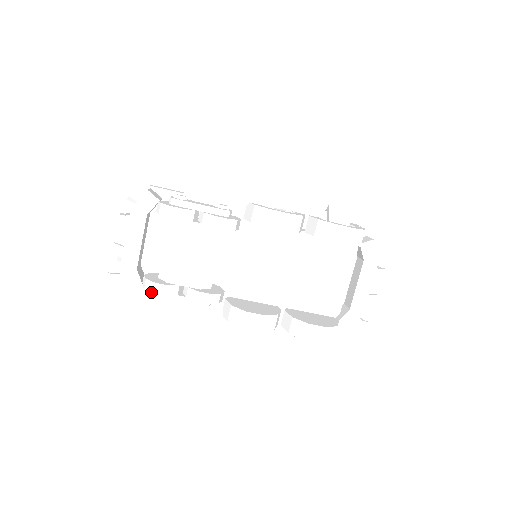
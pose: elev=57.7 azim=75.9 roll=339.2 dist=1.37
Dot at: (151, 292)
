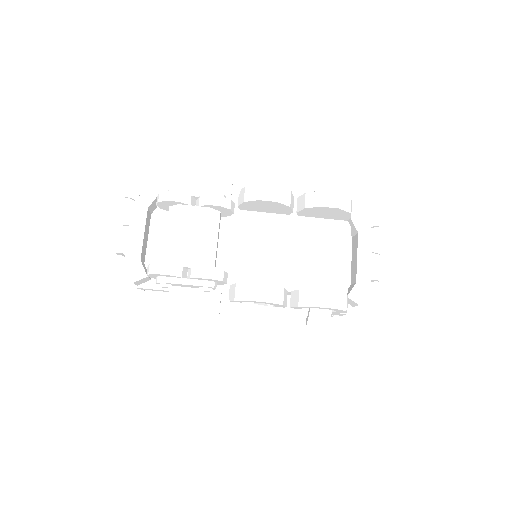
Dot at: (155, 274)
